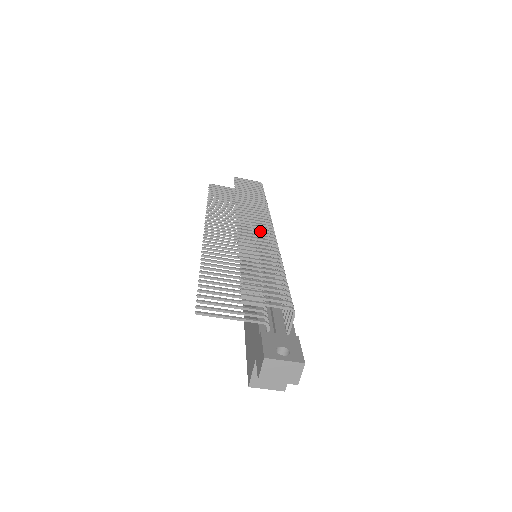
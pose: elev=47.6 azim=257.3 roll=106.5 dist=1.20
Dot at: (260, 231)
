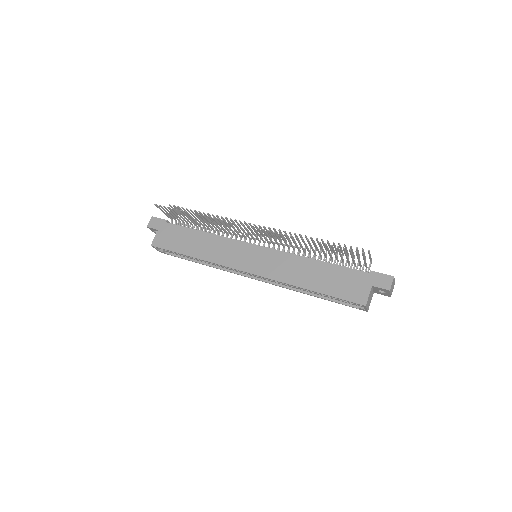
Dot at: (274, 235)
